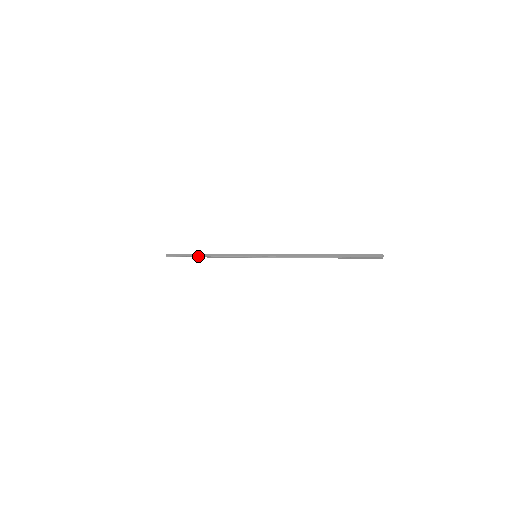
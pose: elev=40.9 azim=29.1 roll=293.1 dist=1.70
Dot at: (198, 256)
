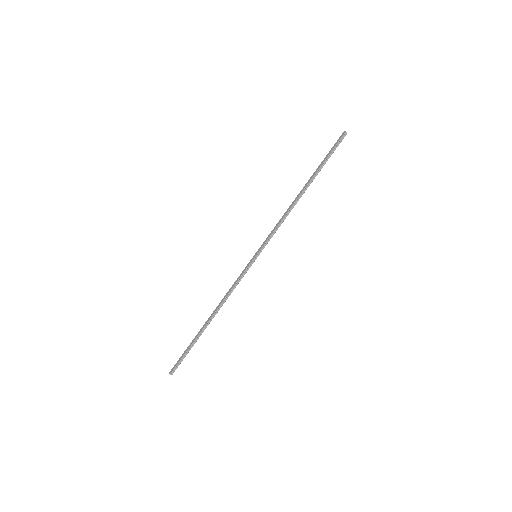
Dot at: (204, 328)
